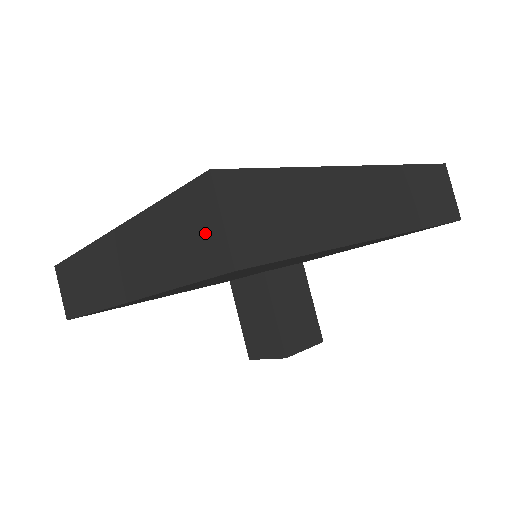
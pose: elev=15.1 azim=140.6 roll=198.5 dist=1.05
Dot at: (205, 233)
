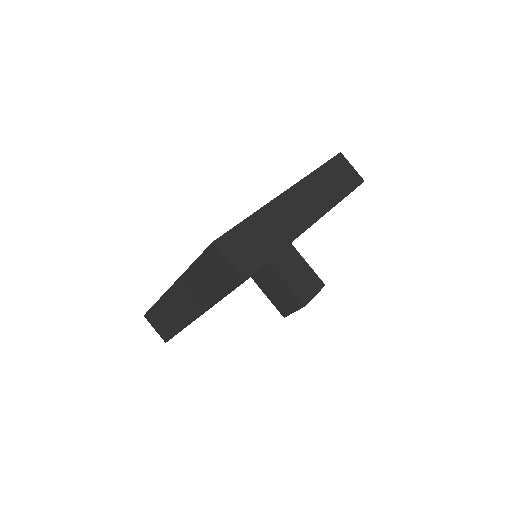
Dot at: (223, 270)
